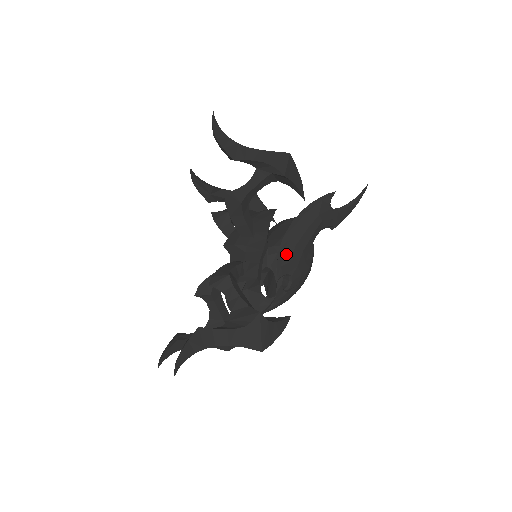
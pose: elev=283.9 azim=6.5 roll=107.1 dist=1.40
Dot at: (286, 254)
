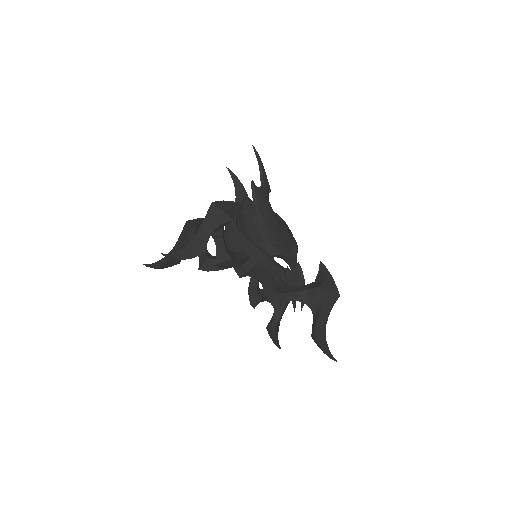
Dot at: (279, 242)
